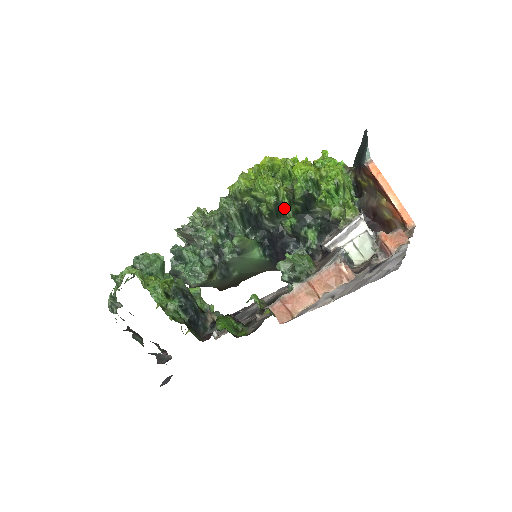
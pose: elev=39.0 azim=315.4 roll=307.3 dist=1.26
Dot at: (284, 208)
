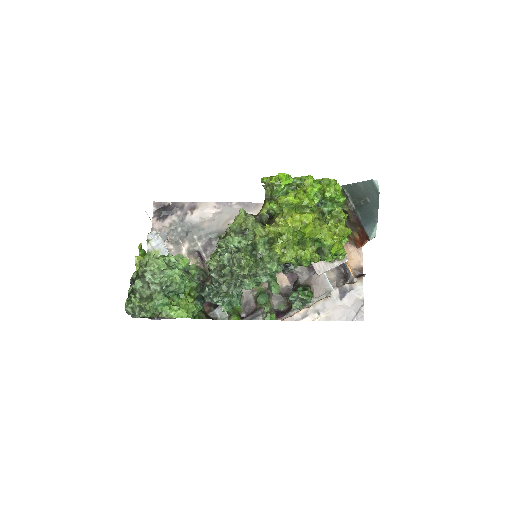
Dot at: occluded
